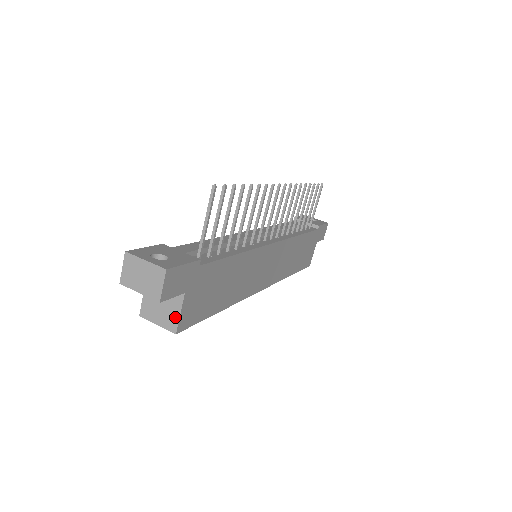
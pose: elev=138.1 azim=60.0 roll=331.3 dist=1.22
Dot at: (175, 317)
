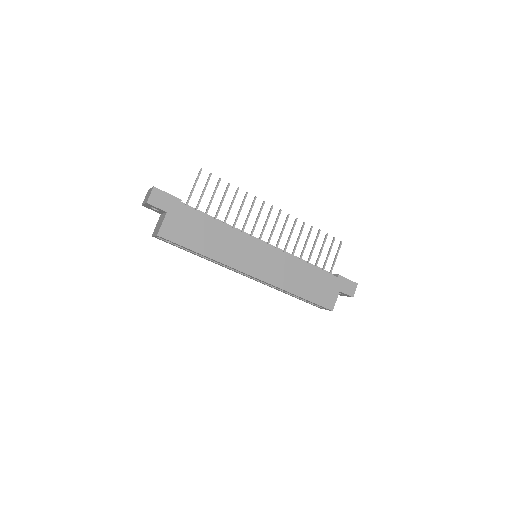
Dot at: (160, 227)
